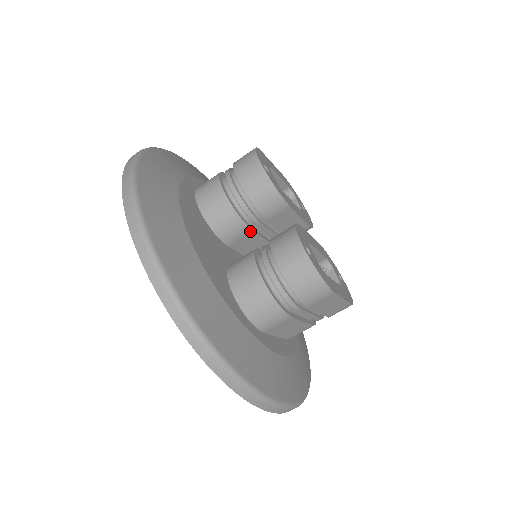
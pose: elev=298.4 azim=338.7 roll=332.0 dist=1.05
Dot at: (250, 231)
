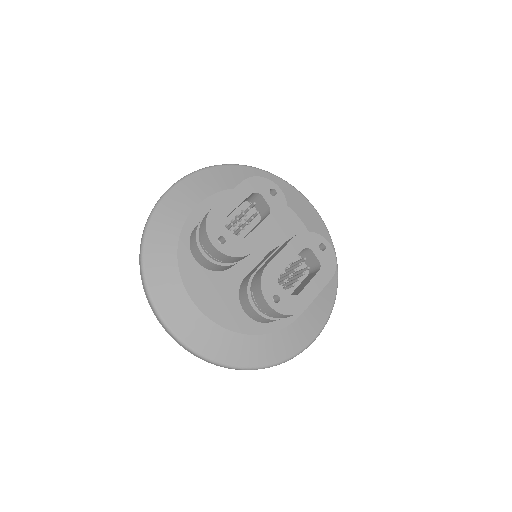
Dot at: occluded
